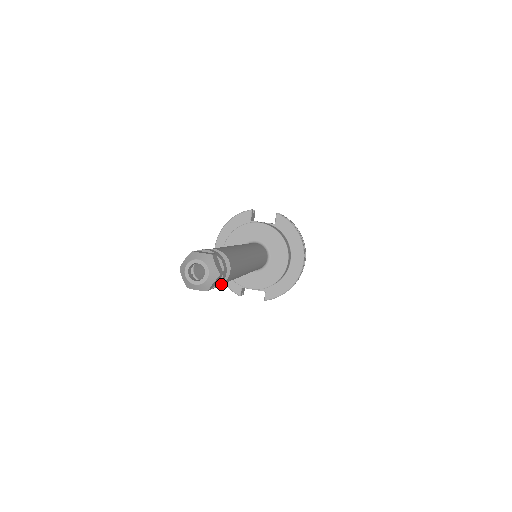
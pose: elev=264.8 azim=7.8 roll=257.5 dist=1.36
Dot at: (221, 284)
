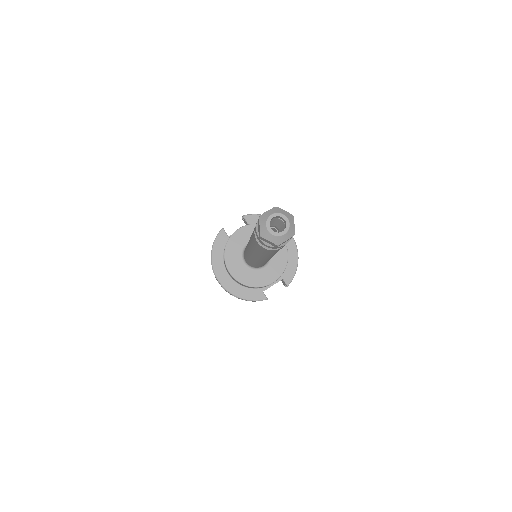
Dot at: occluded
